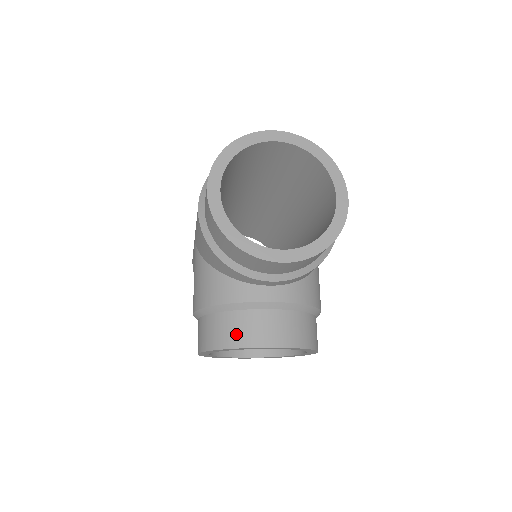
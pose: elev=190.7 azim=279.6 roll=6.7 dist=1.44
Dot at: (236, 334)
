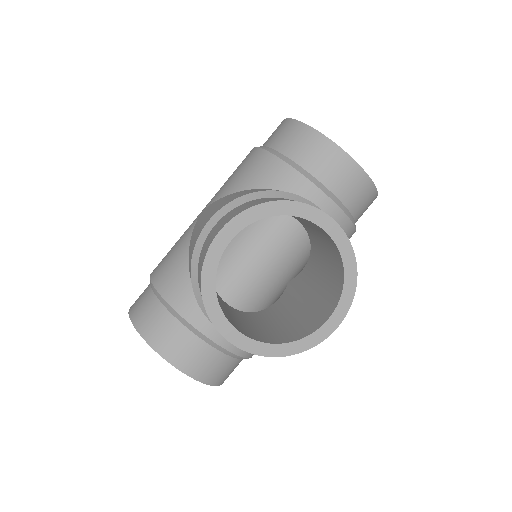
Dot at: occluded
